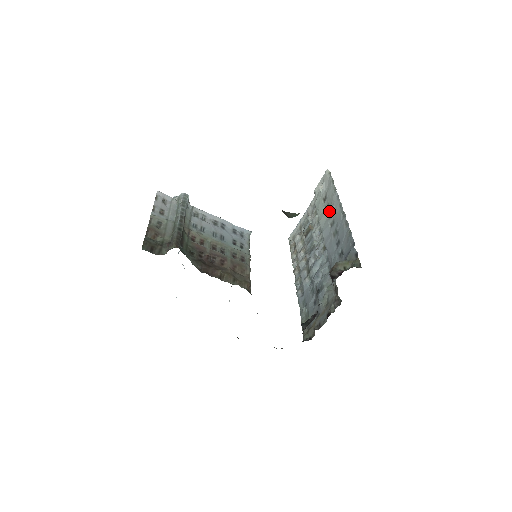
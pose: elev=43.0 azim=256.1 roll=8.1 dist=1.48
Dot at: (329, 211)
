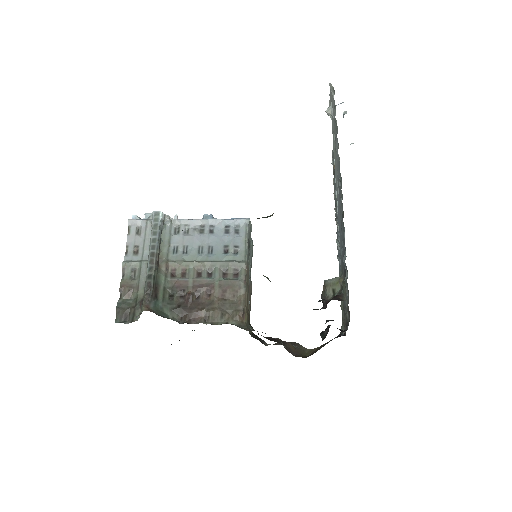
Dot at: occluded
